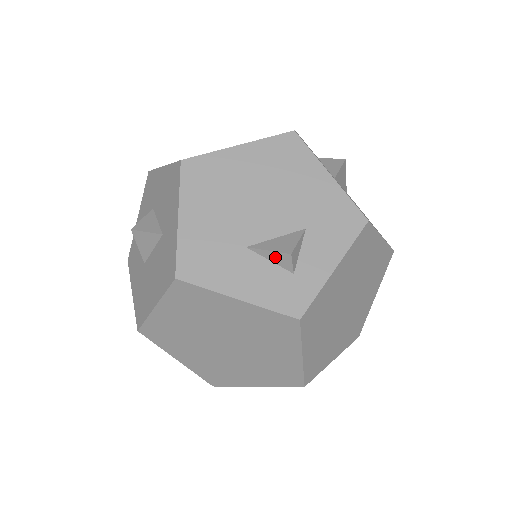
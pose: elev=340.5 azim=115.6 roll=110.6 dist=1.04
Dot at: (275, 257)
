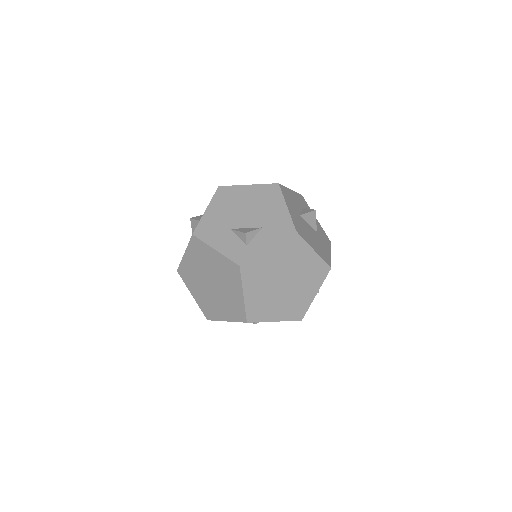
Dot at: (240, 235)
